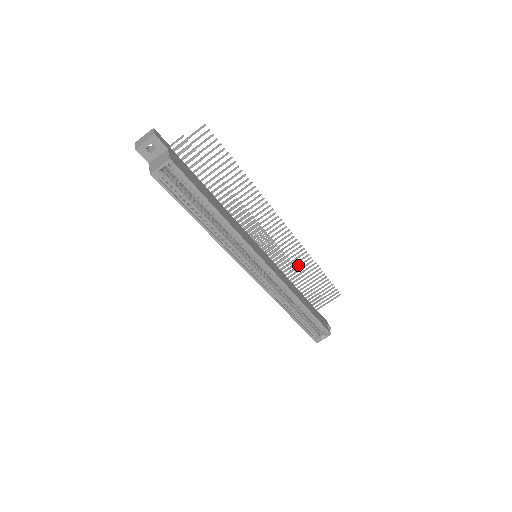
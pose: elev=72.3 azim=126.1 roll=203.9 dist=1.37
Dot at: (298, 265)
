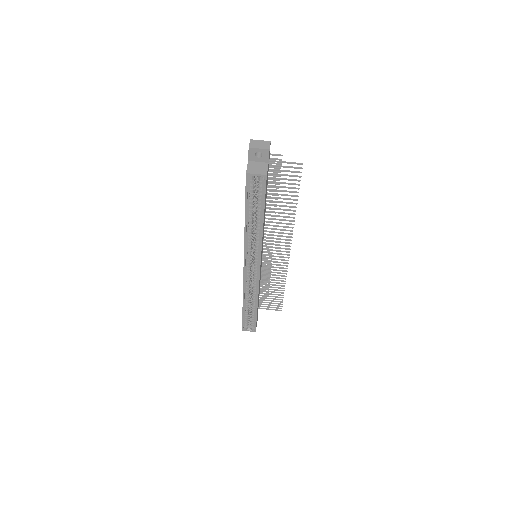
Dot at: (274, 277)
